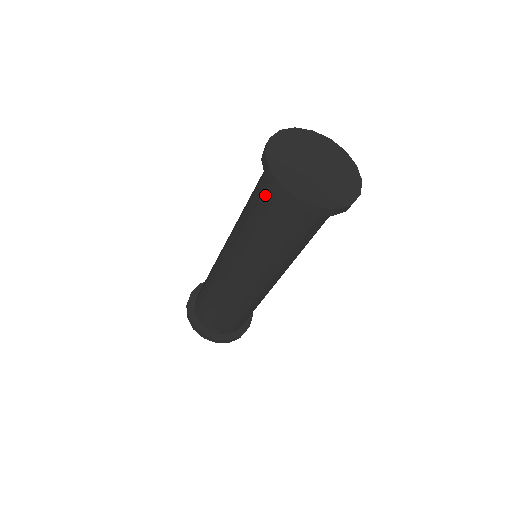
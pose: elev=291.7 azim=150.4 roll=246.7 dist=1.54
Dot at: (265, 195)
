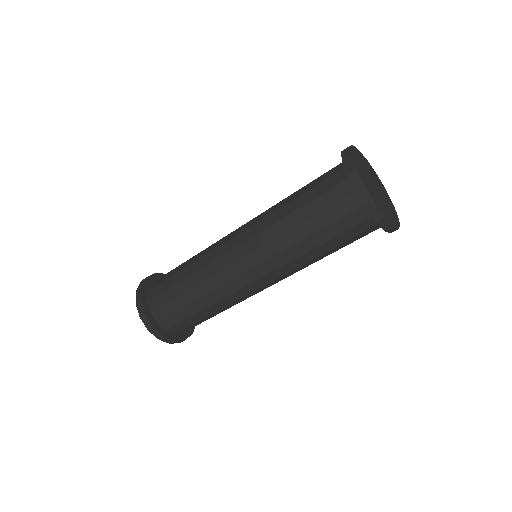
Dot at: (329, 193)
